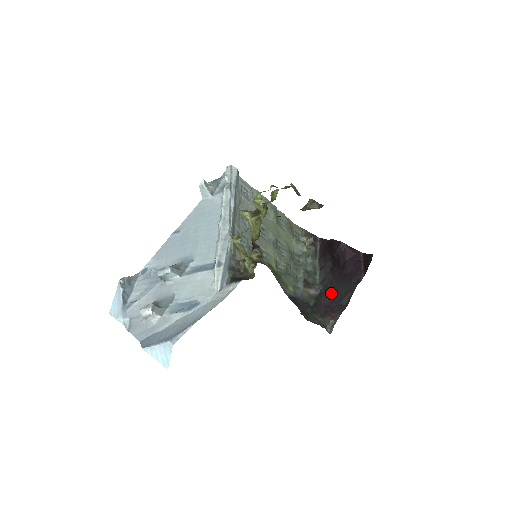
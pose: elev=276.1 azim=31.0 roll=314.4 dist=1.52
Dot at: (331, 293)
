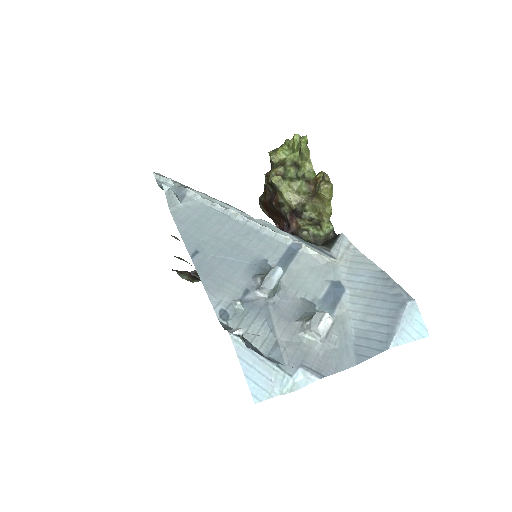
Dot at: occluded
